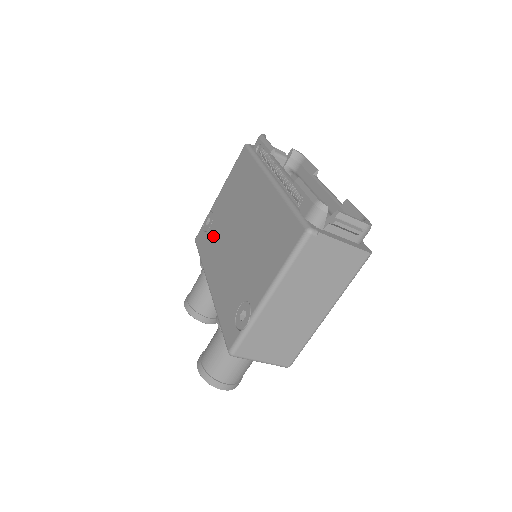
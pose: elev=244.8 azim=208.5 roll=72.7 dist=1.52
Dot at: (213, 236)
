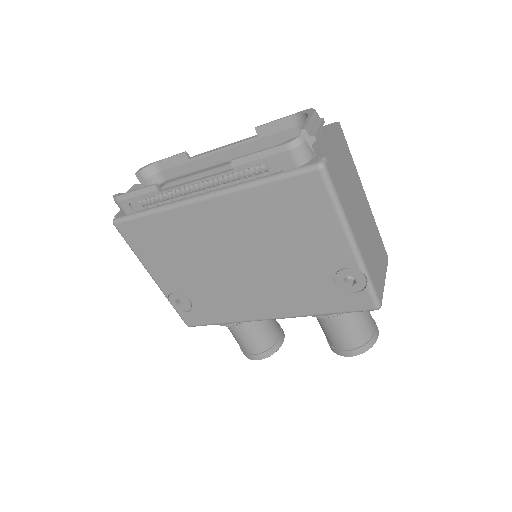
Dot at: (208, 299)
